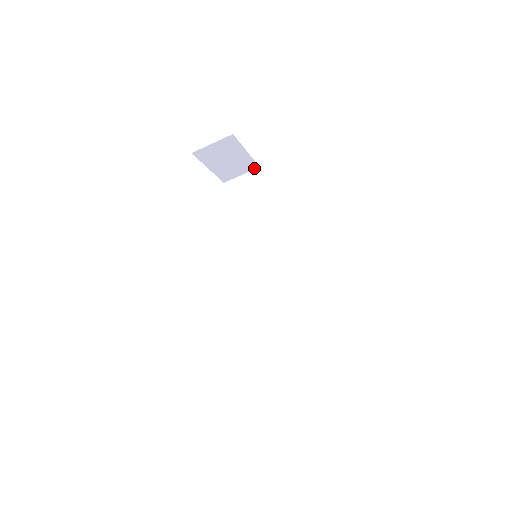
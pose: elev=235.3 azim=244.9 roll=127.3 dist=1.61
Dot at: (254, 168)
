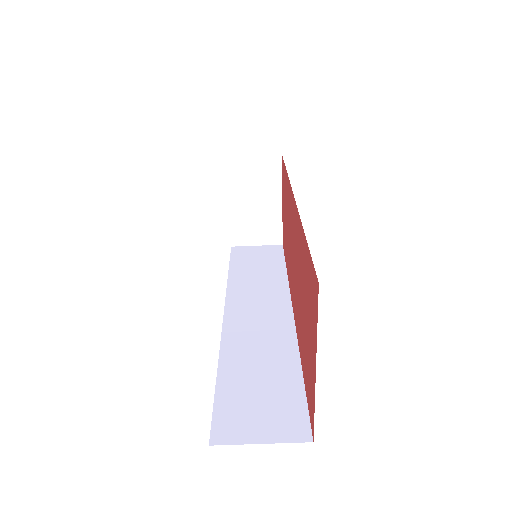
Dot at: (276, 242)
